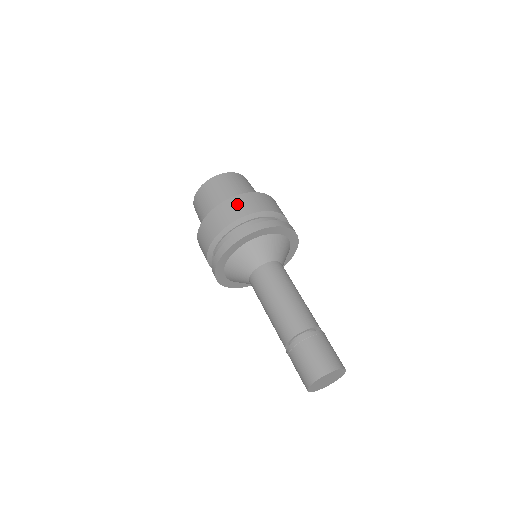
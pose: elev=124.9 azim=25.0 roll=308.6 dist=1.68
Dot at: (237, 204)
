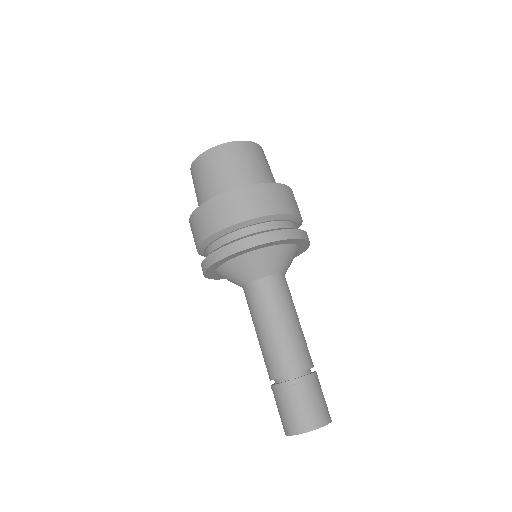
Dot at: (206, 216)
